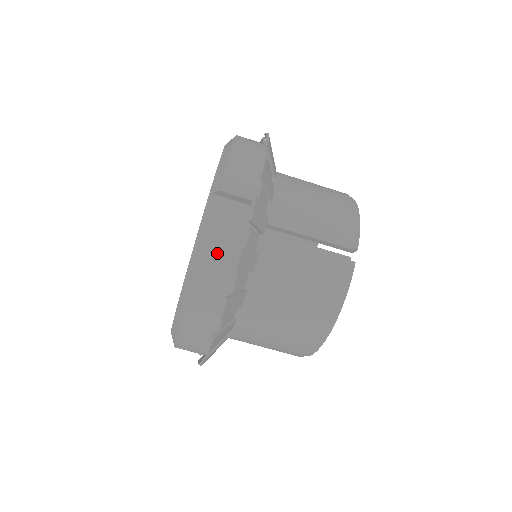
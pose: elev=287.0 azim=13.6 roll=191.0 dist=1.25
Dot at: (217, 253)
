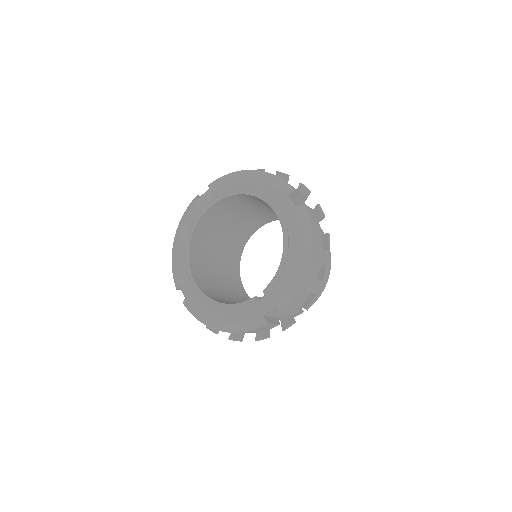
Dot at: (255, 331)
